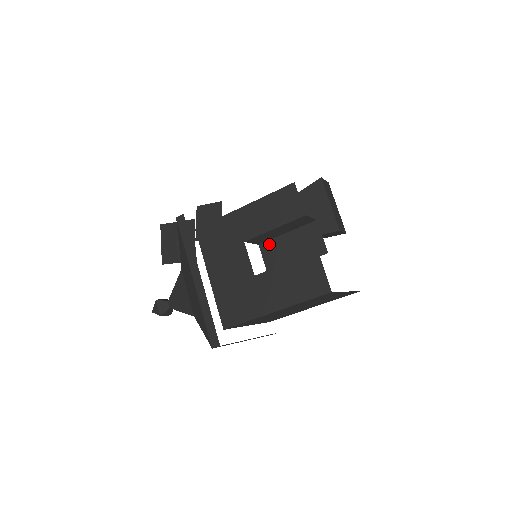
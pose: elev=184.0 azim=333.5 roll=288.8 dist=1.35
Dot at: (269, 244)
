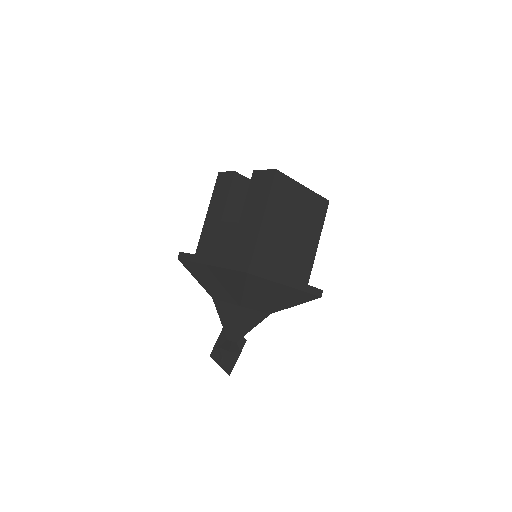
Dot at: occluded
